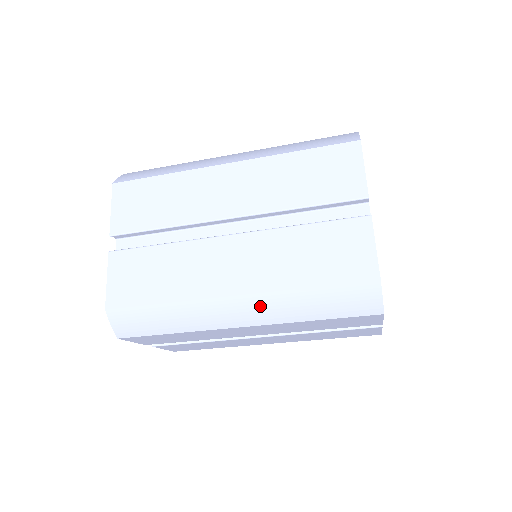
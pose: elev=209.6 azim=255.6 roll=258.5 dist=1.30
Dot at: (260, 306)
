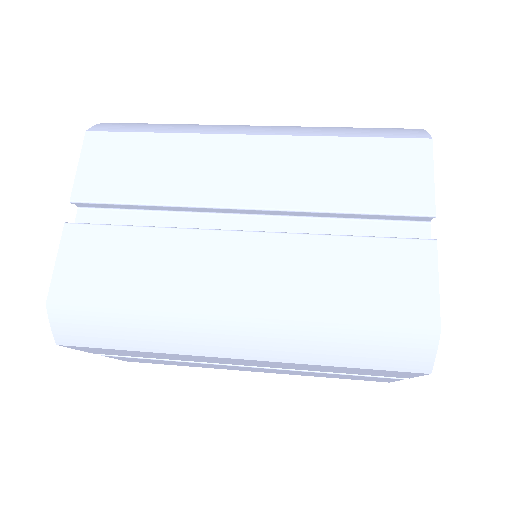
Dot at: occluded
